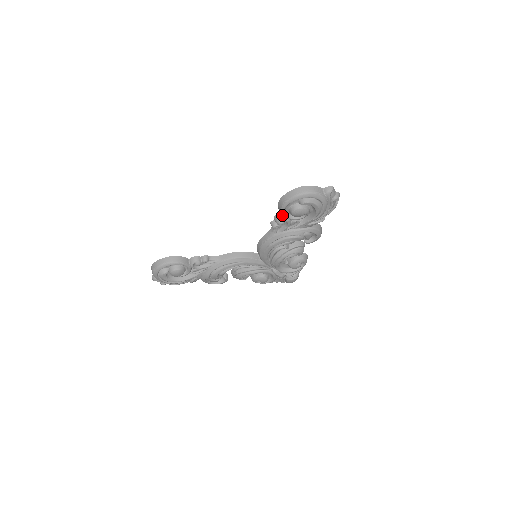
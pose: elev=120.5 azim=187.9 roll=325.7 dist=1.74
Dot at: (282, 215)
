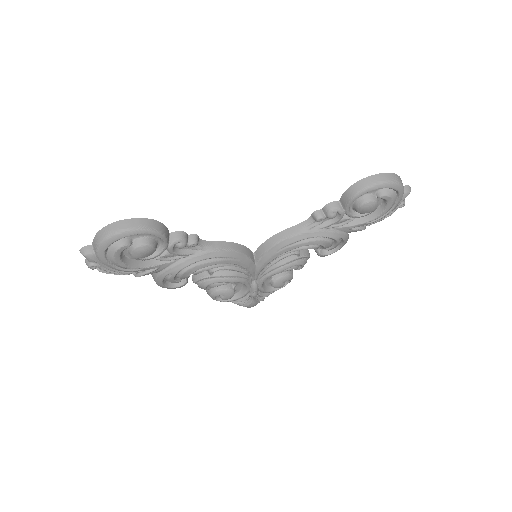
Dot at: (340, 205)
